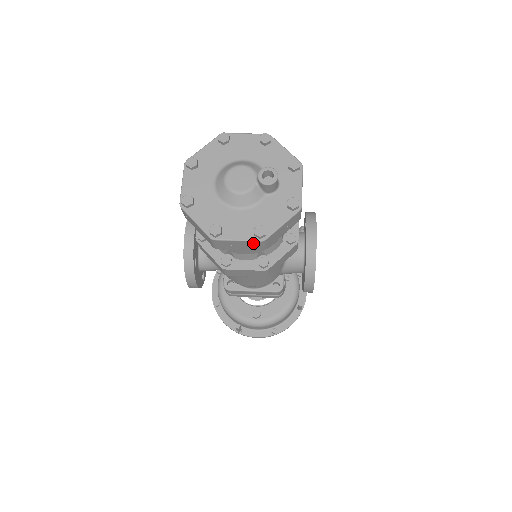
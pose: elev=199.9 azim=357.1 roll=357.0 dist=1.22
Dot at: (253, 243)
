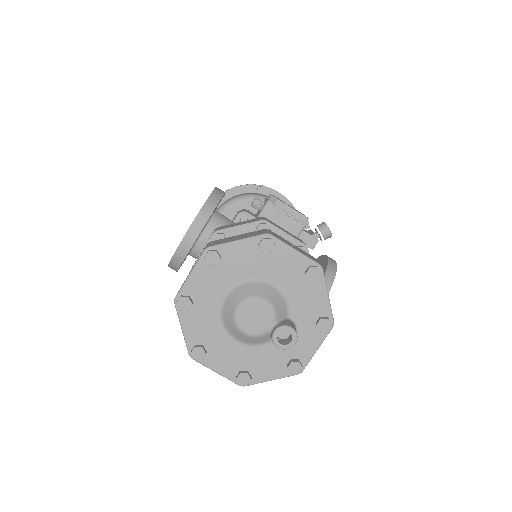
Dot at: (231, 378)
